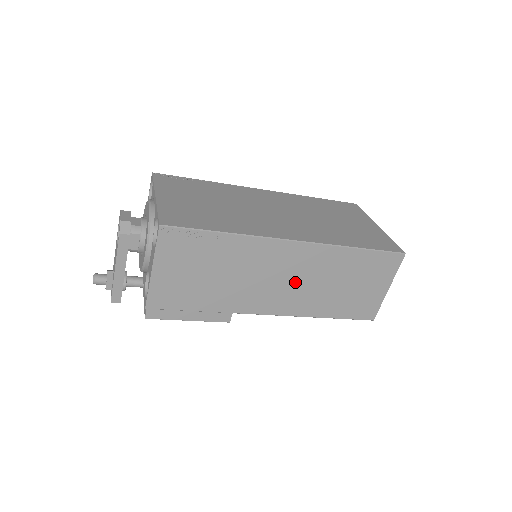
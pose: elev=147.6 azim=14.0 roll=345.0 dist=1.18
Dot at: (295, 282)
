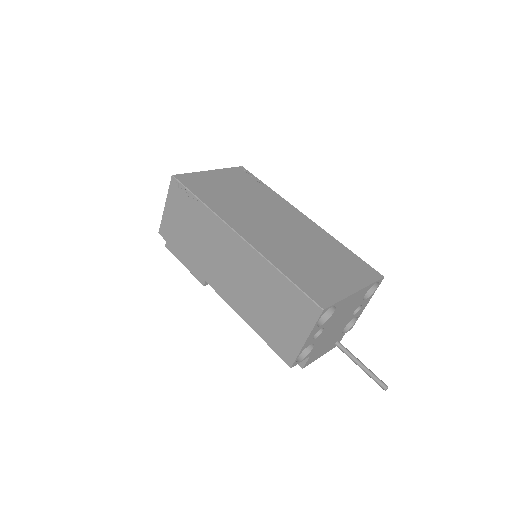
Dot at: (236, 274)
